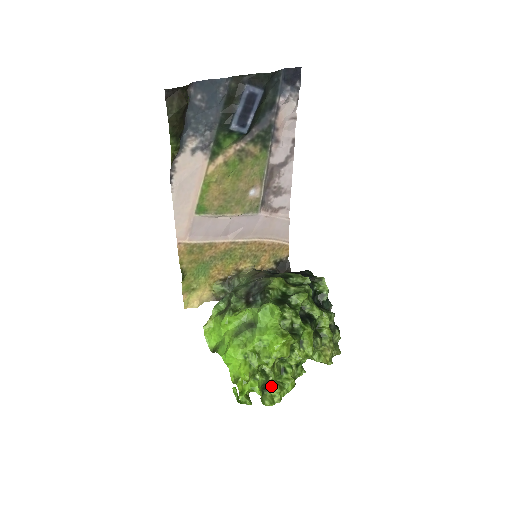
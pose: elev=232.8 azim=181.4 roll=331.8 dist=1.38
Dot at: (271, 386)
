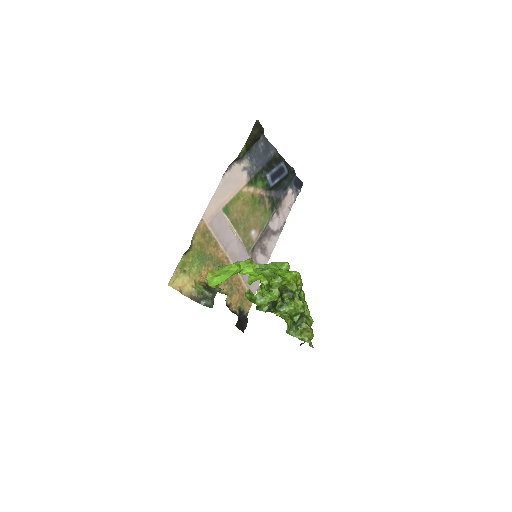
Dot at: (276, 309)
